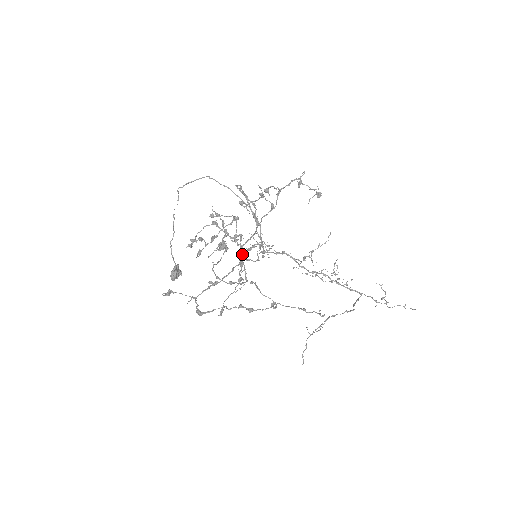
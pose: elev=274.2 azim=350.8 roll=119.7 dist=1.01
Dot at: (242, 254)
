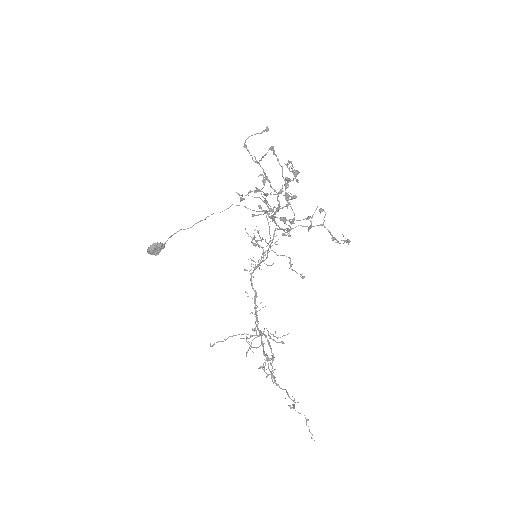
Dot at: (275, 216)
